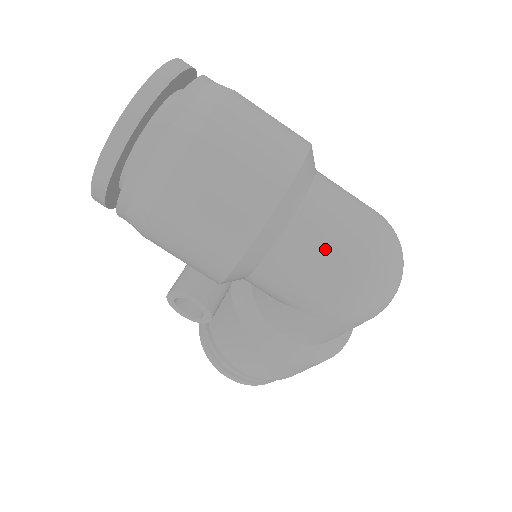
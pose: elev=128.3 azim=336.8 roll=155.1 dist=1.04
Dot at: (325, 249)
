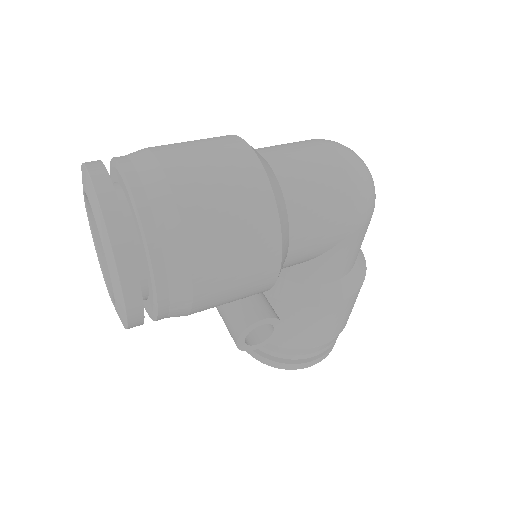
Dot at: (318, 185)
